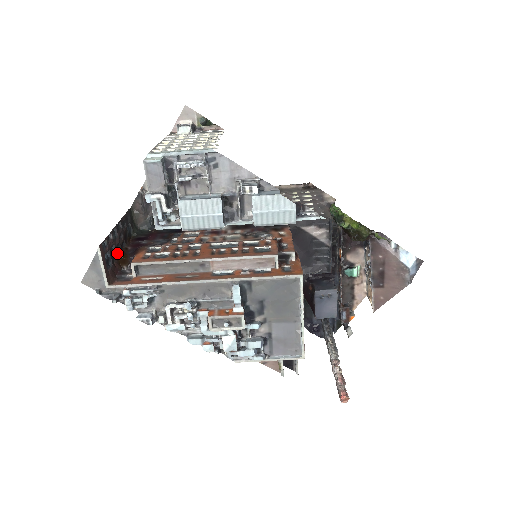
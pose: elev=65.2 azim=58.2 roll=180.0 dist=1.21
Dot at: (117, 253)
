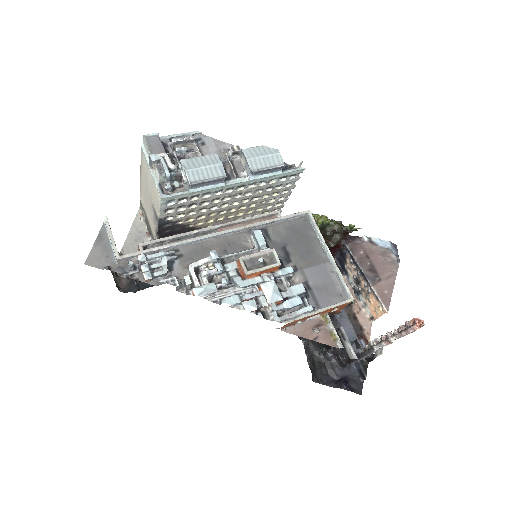
Dot at: occluded
